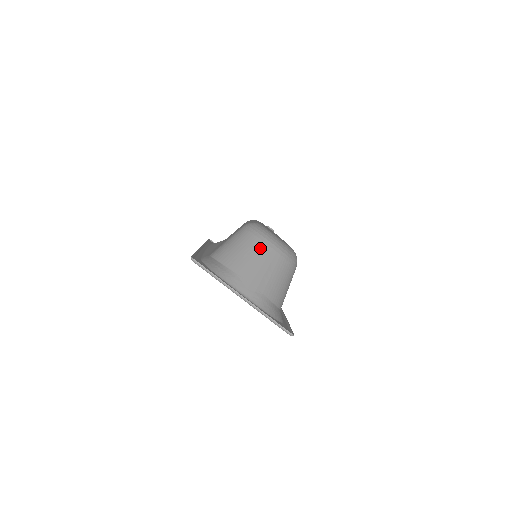
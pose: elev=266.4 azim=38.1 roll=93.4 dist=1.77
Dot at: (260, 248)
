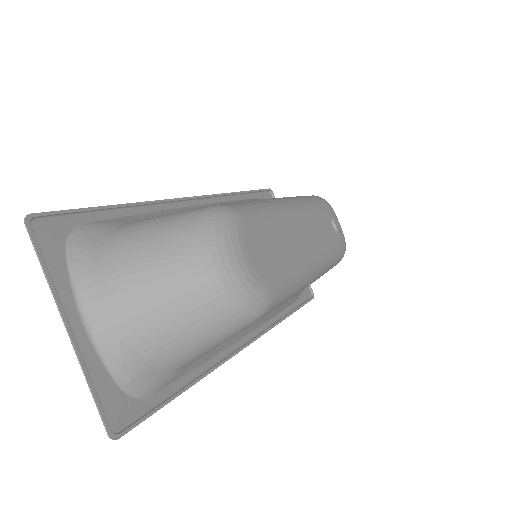
Dot at: (183, 260)
